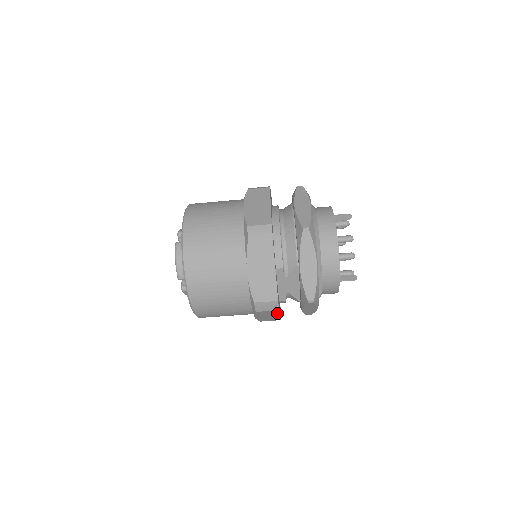
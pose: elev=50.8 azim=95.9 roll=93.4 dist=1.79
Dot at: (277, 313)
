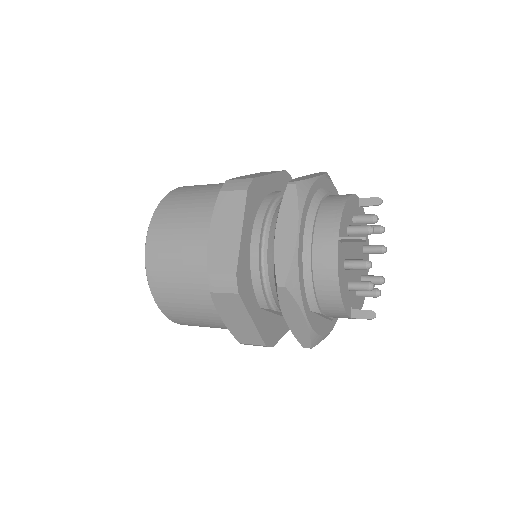
Dot at: occluded
